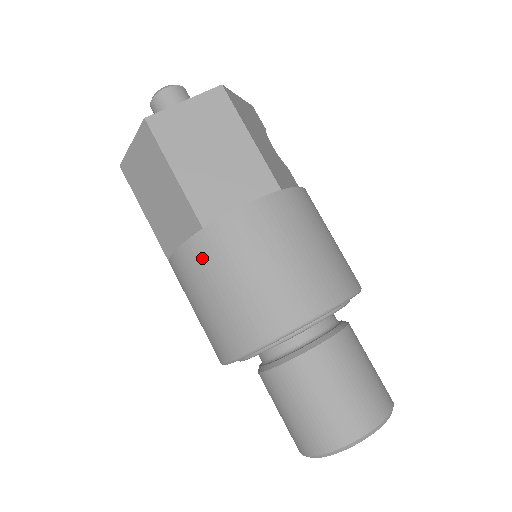
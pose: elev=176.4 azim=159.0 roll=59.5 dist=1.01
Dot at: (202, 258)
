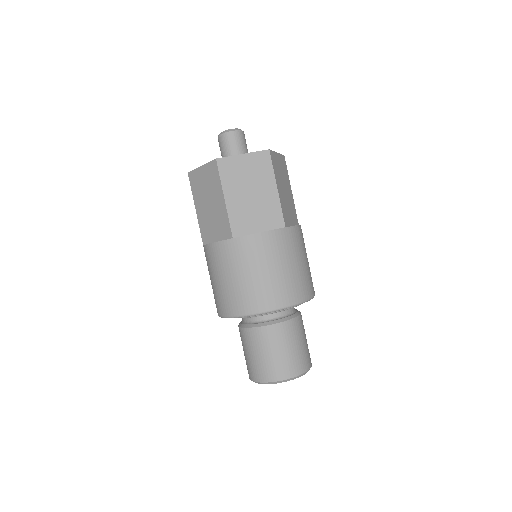
Dot at: (281, 243)
